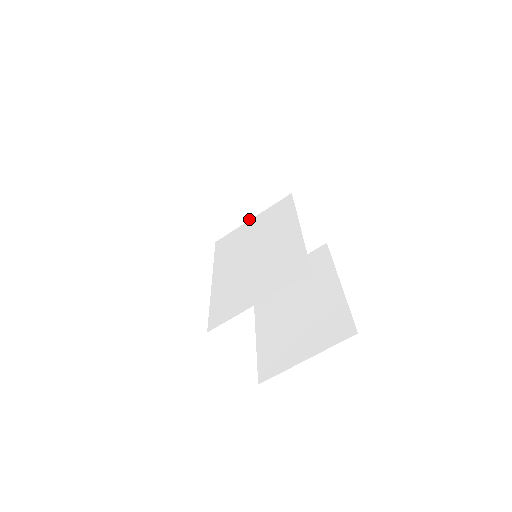
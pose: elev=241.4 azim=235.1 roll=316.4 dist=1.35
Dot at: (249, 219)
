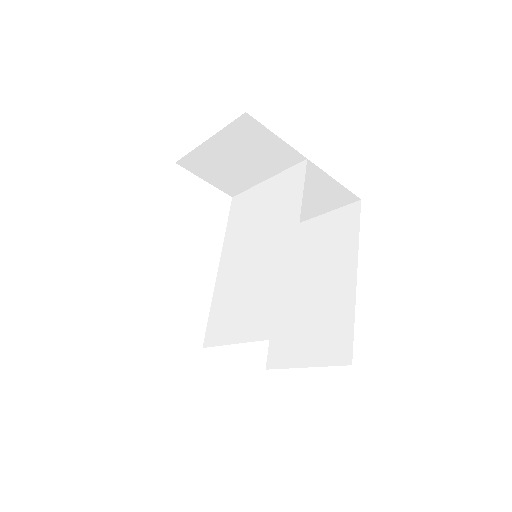
Dot at: (263, 180)
